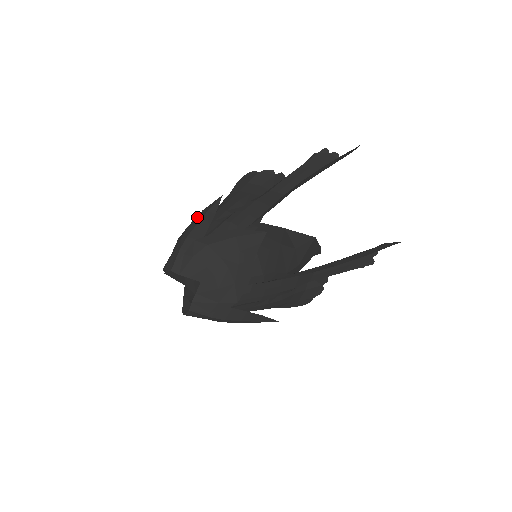
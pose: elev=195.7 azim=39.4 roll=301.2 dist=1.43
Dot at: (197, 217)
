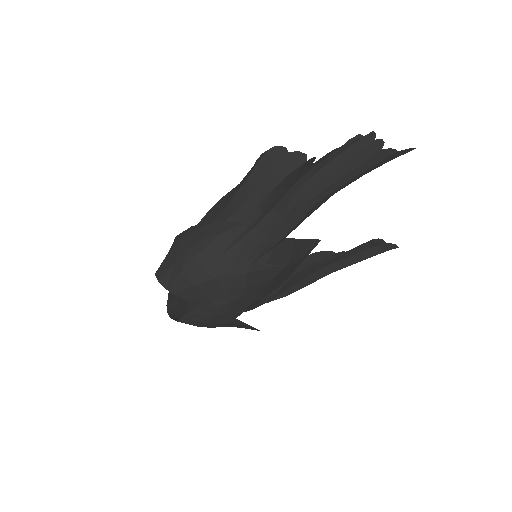
Dot at: (207, 228)
